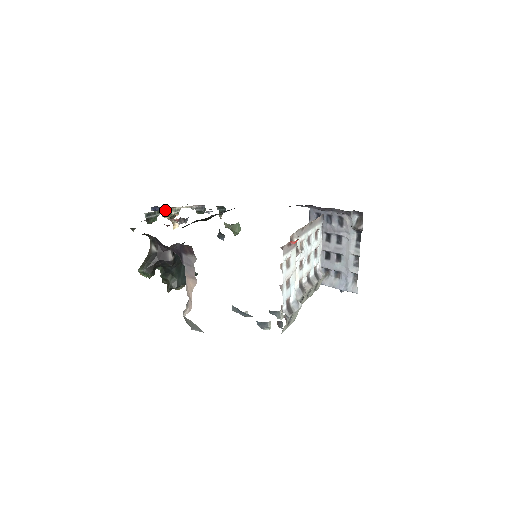
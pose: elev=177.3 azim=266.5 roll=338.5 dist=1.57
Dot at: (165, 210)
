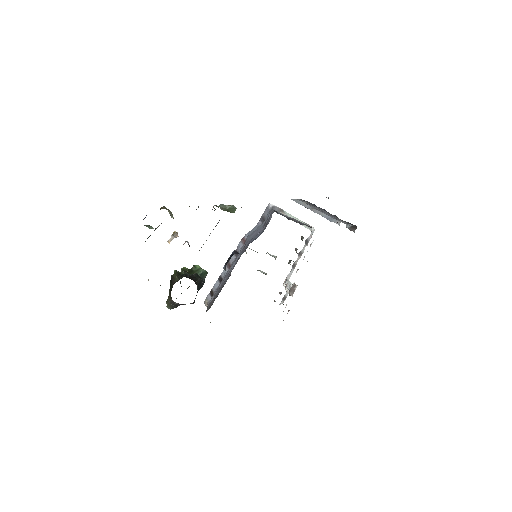
Dot at: occluded
